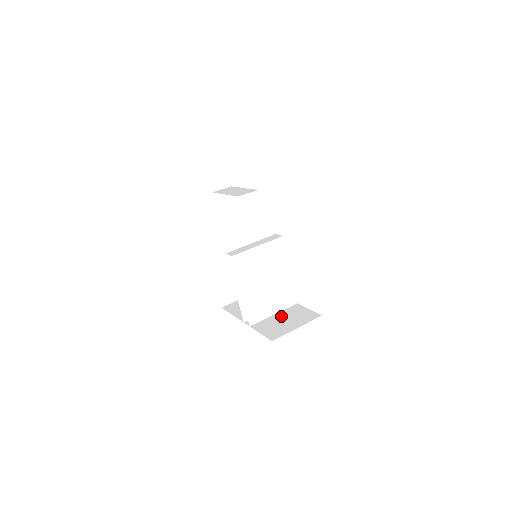
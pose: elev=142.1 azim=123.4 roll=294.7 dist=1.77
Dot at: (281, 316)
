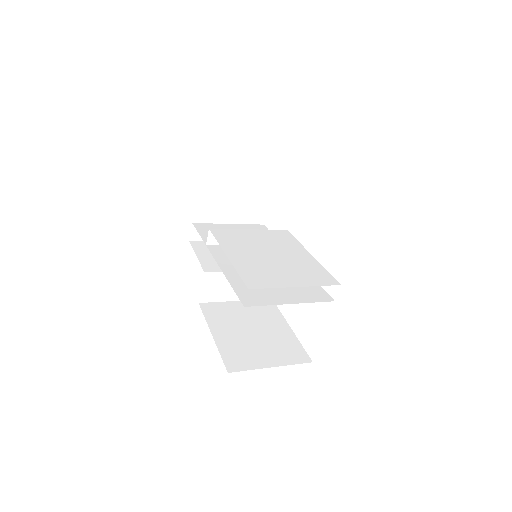
Dot at: occluded
